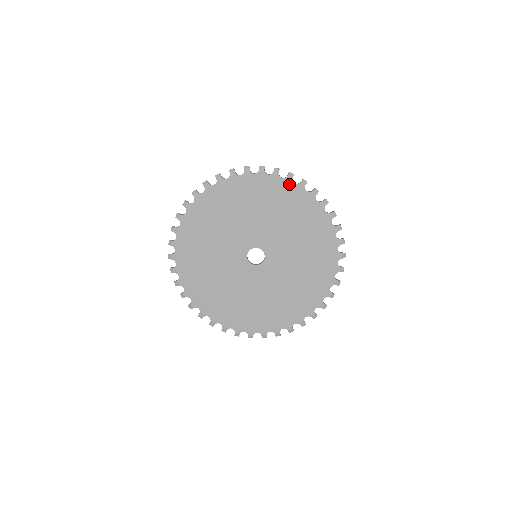
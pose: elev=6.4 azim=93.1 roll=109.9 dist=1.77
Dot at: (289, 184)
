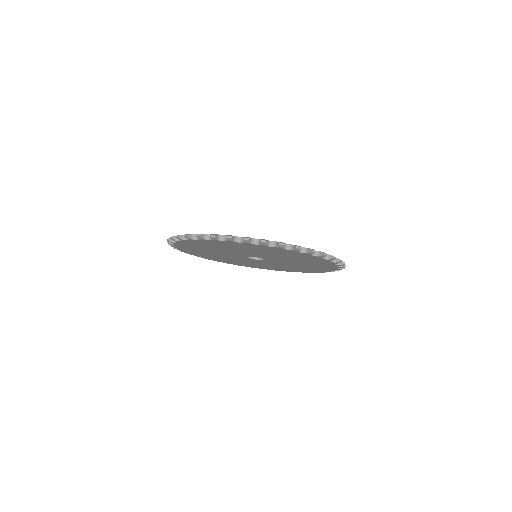
Dot at: (280, 249)
